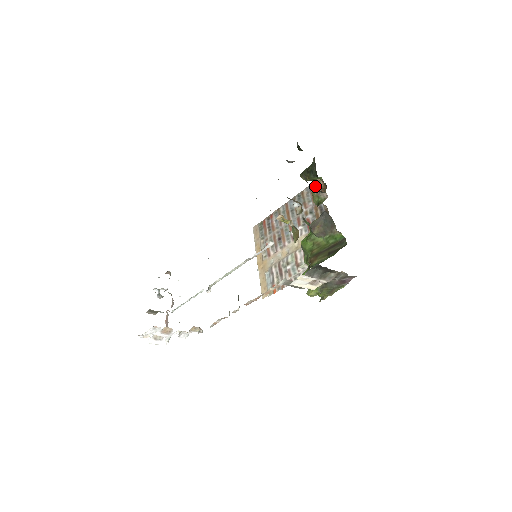
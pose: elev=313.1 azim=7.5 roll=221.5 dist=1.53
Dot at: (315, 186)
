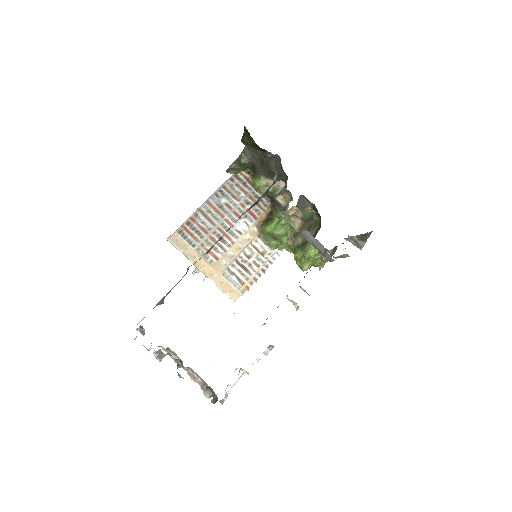
Dot at: (238, 178)
